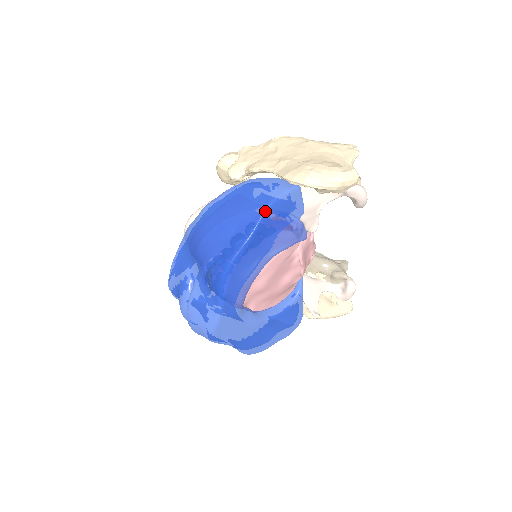
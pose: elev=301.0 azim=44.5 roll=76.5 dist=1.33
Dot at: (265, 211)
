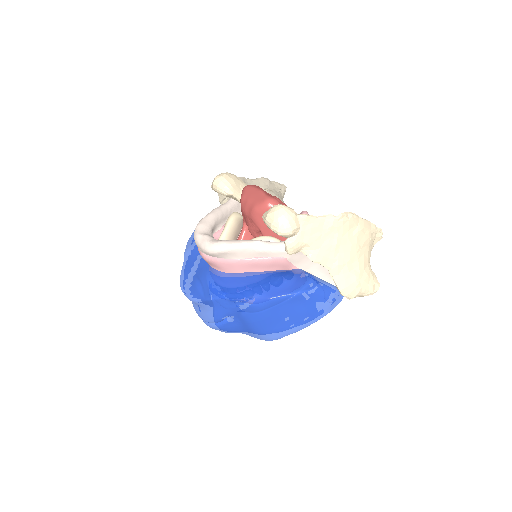
Dot at: occluded
